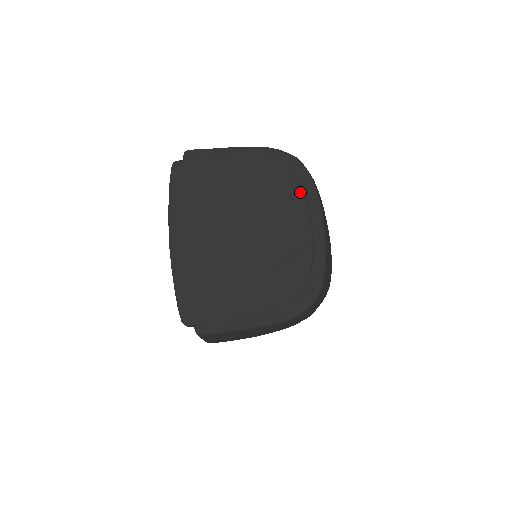
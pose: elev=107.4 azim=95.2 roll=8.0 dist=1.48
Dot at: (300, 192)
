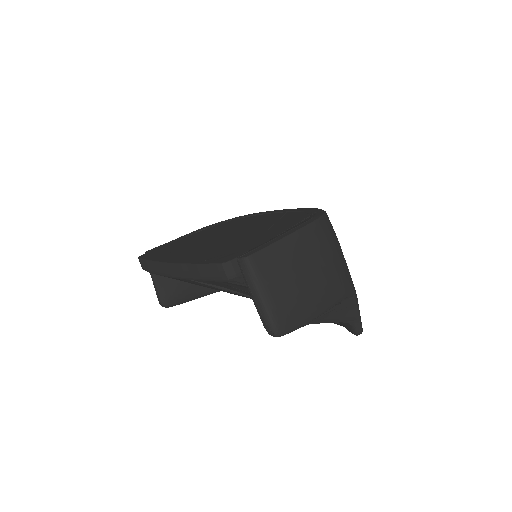
Dot at: (252, 216)
